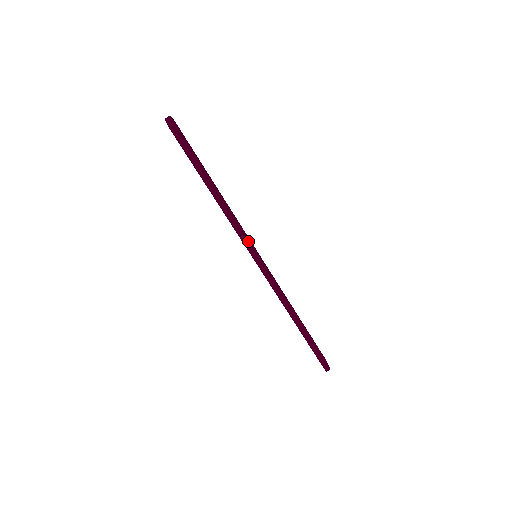
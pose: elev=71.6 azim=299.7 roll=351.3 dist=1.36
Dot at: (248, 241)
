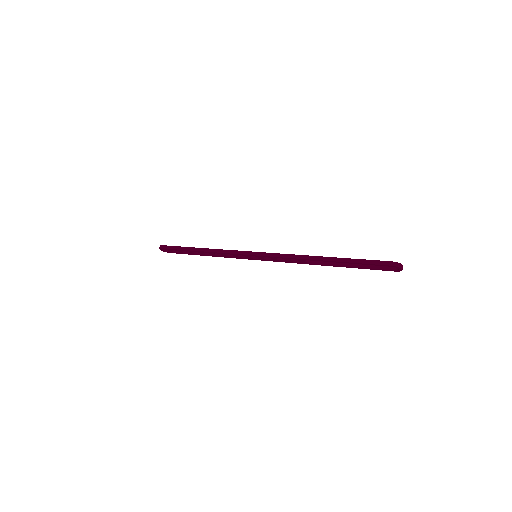
Dot at: occluded
